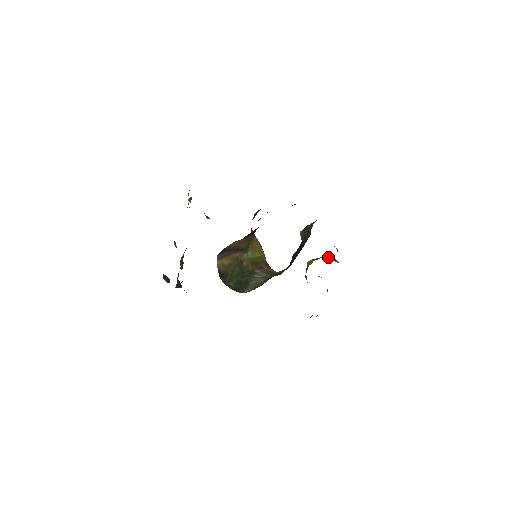
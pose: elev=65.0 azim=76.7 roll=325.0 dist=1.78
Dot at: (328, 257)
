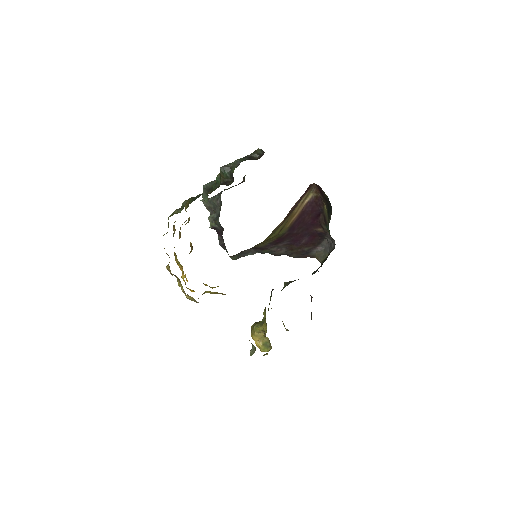
Dot at: occluded
